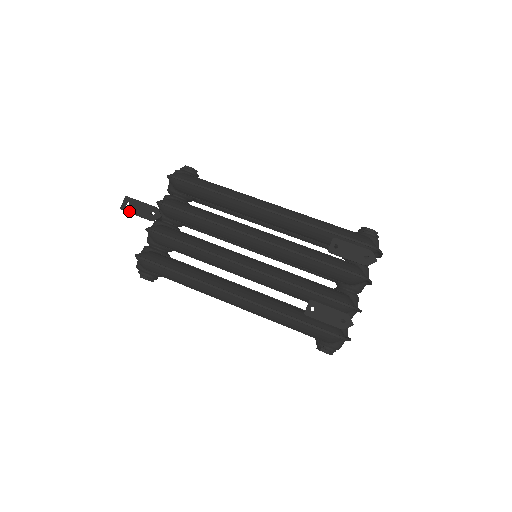
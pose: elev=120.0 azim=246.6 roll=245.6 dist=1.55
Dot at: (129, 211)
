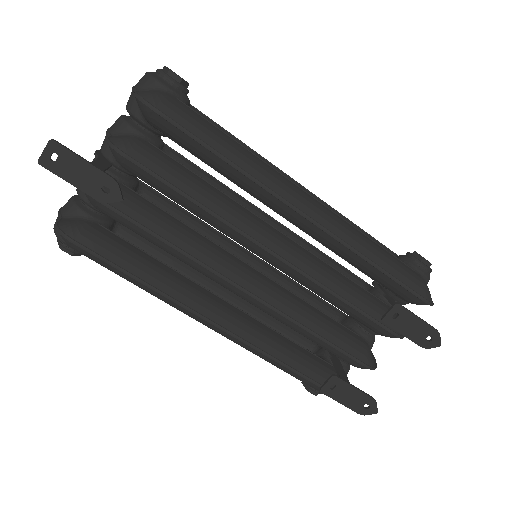
Dot at: (57, 172)
